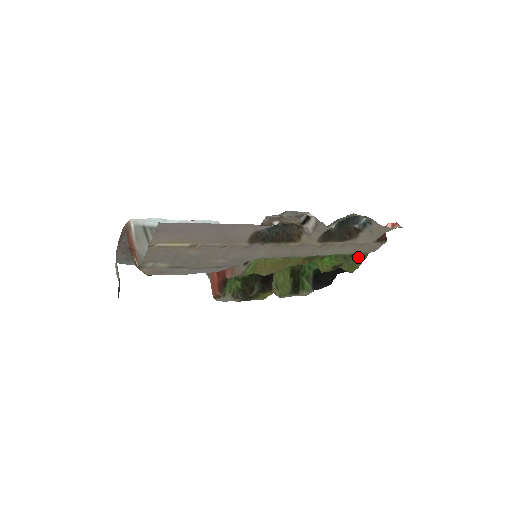
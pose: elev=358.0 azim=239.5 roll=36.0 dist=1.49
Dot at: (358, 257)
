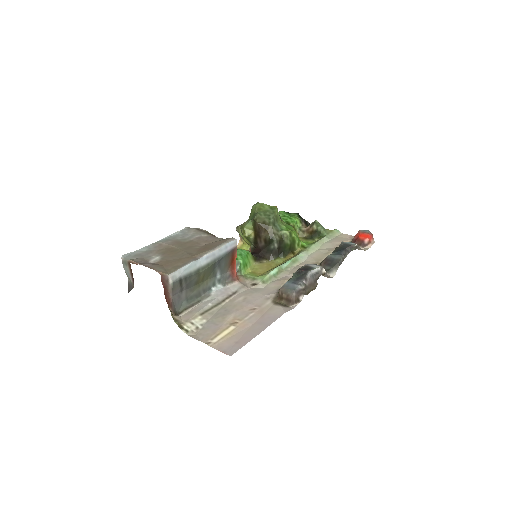
Dot at: occluded
